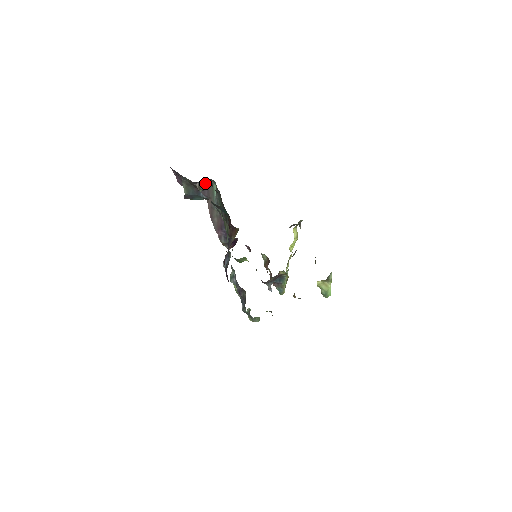
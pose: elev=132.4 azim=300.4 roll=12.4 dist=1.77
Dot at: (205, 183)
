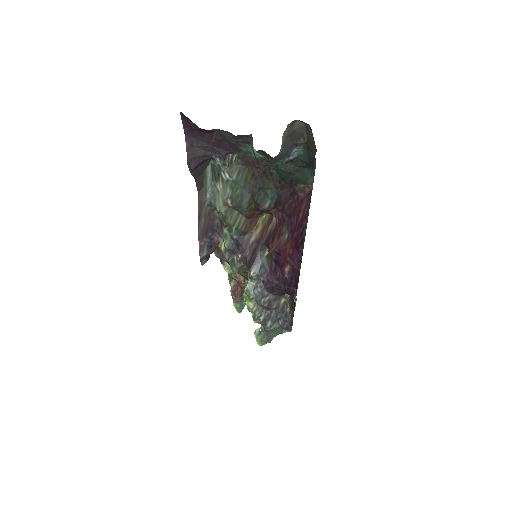
Dot at: (239, 152)
